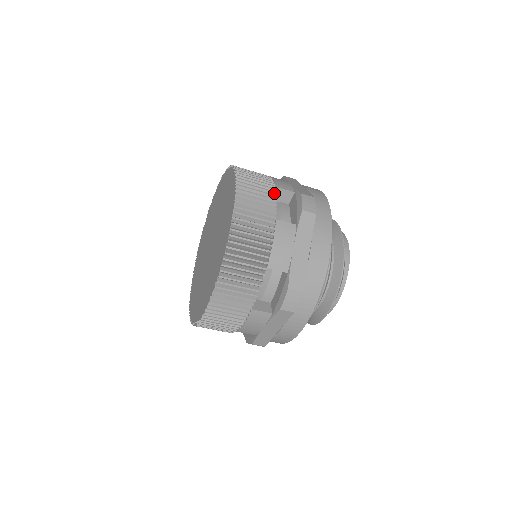
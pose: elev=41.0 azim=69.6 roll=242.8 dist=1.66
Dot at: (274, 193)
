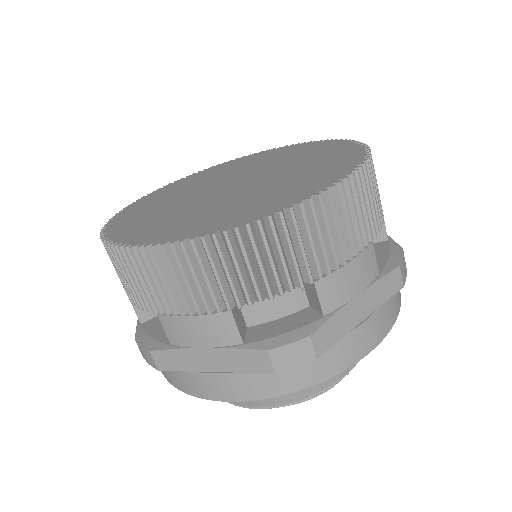
Dot at: (382, 214)
